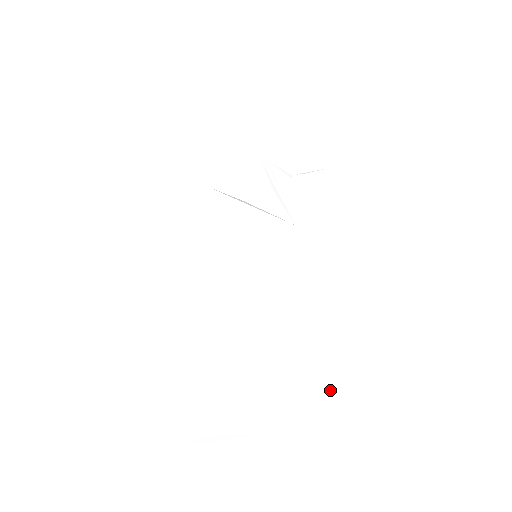
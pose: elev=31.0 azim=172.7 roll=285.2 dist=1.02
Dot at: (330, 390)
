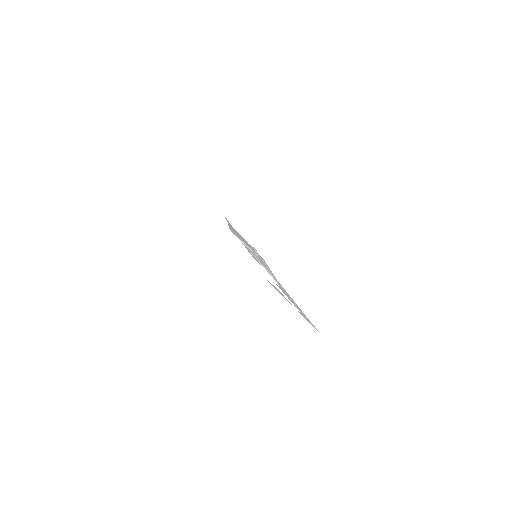
Dot at: (304, 315)
